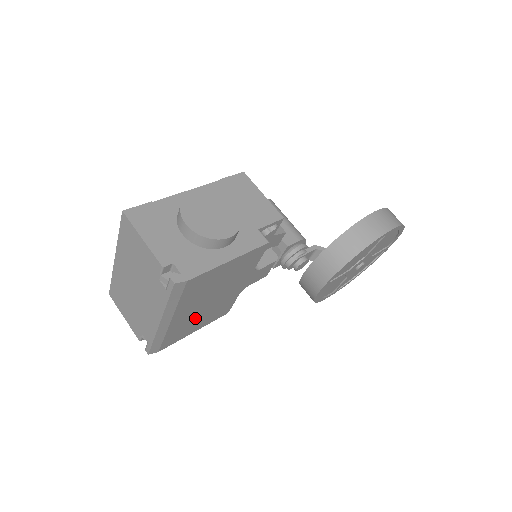
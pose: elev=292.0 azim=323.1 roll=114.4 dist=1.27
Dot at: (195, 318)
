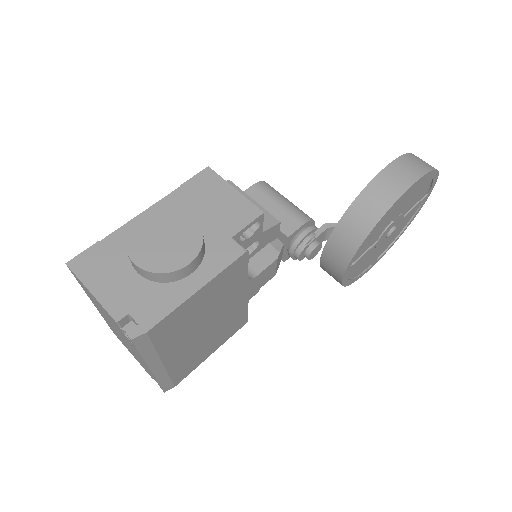
Dot at: (200, 346)
